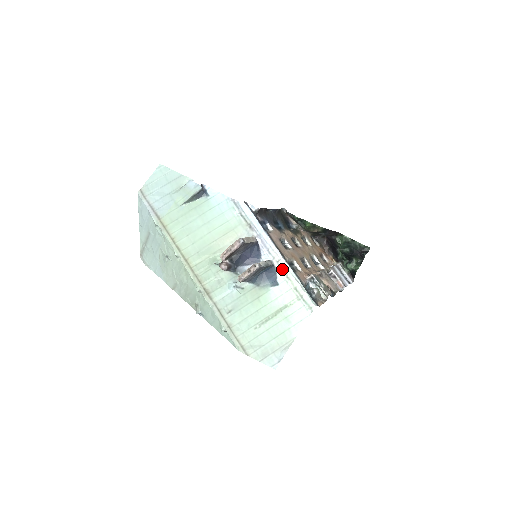
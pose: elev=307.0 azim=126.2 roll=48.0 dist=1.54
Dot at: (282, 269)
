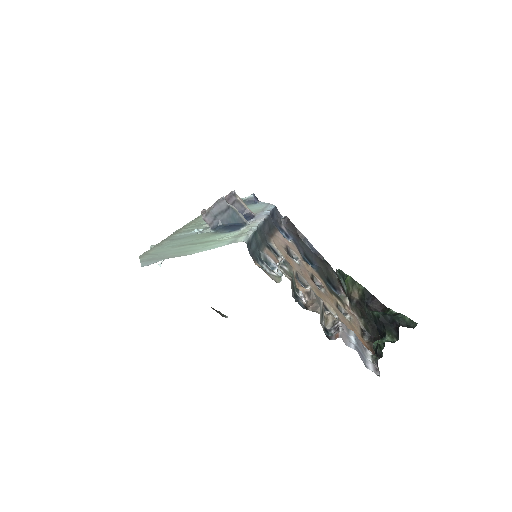
Dot at: (249, 225)
